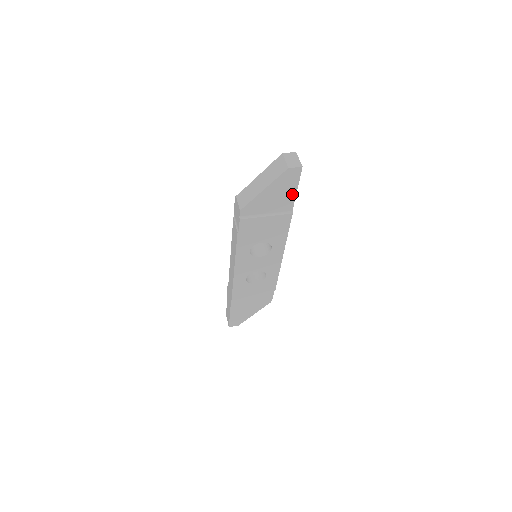
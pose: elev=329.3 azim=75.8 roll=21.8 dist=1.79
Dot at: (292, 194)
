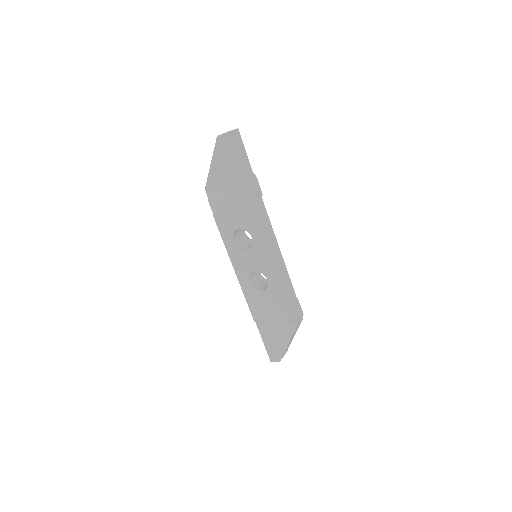
Dot at: (236, 166)
